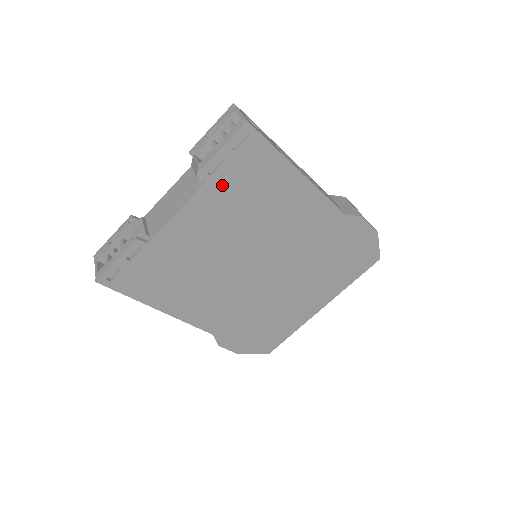
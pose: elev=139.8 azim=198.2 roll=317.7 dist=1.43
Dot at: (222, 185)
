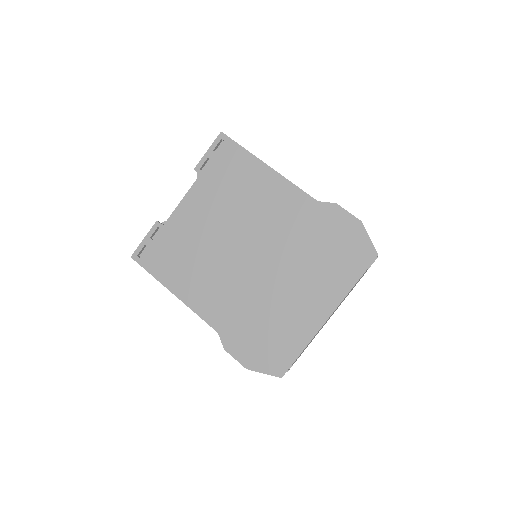
Dot at: (210, 178)
